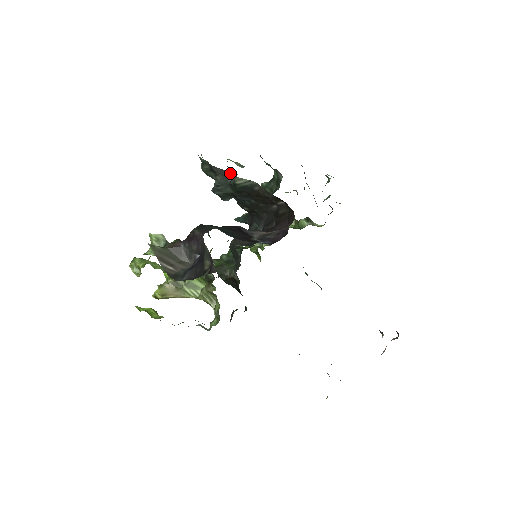
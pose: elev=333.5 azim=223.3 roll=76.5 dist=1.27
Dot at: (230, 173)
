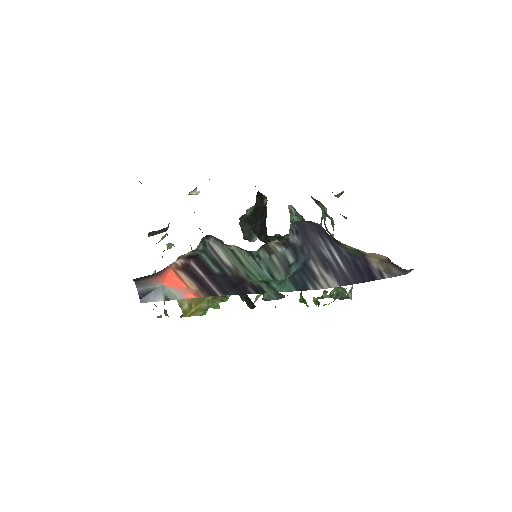
Dot at: occluded
